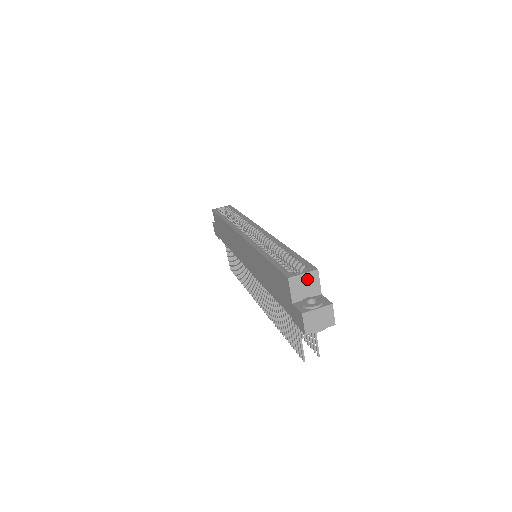
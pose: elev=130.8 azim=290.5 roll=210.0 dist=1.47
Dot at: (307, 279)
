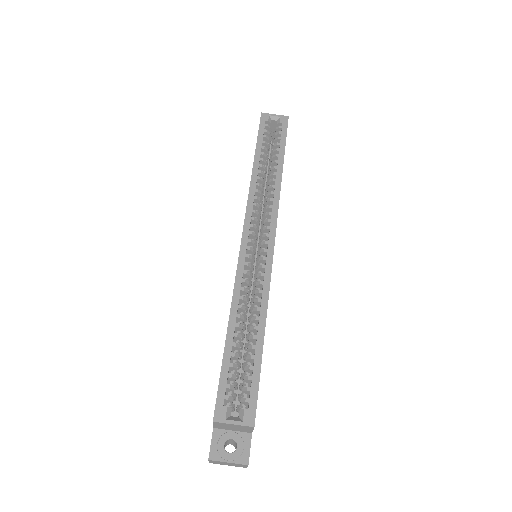
Dot at: (237, 426)
